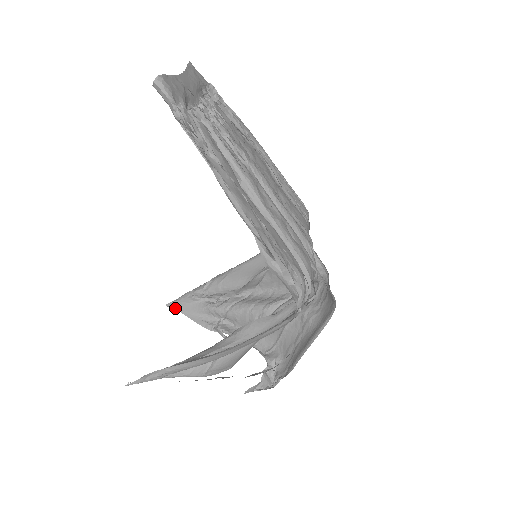
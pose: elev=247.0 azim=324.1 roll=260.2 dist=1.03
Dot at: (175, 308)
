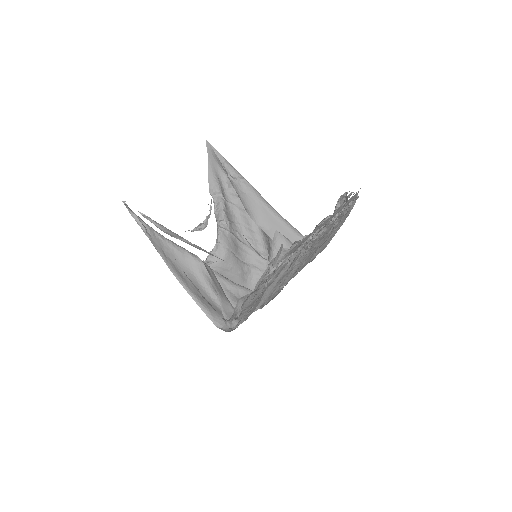
Dot at: (208, 151)
